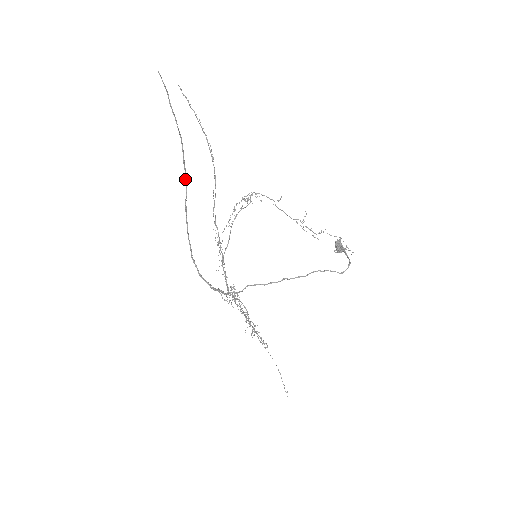
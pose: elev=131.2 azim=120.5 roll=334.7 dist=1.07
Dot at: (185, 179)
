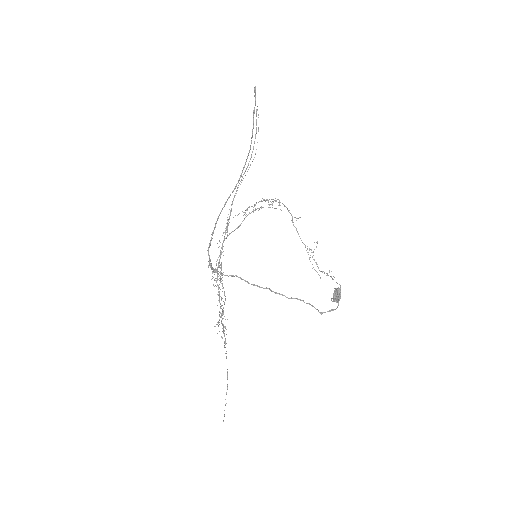
Dot at: (240, 175)
